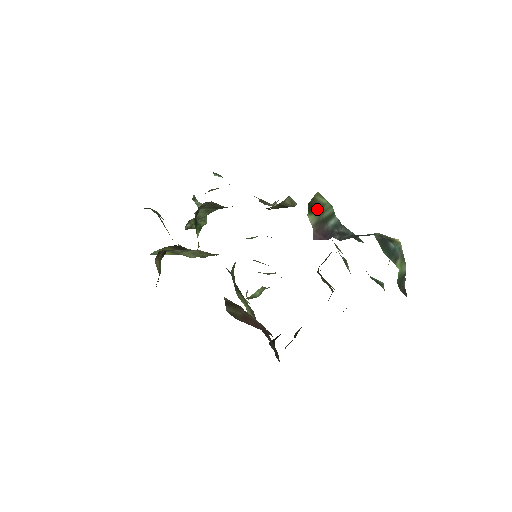
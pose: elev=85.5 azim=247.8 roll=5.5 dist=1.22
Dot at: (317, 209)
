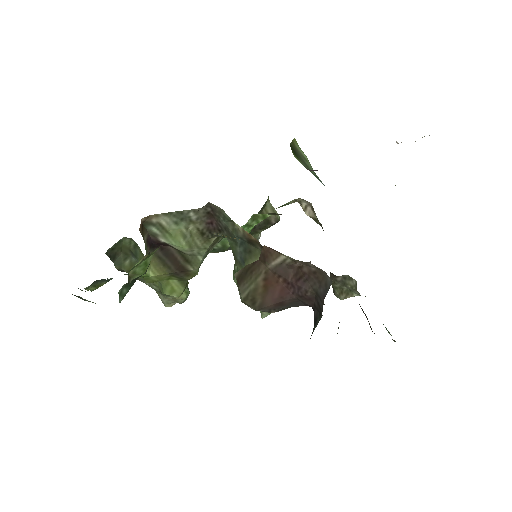
Dot at: (301, 159)
